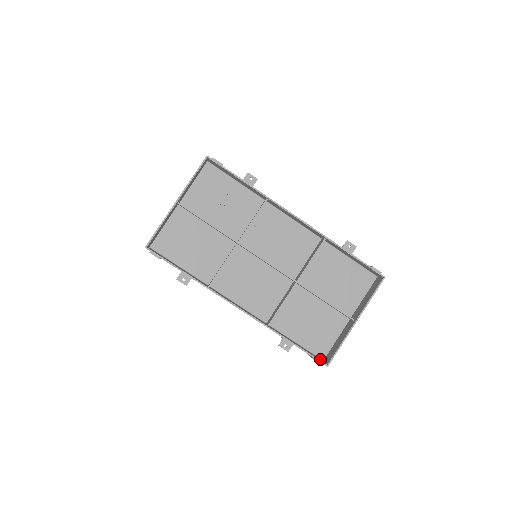
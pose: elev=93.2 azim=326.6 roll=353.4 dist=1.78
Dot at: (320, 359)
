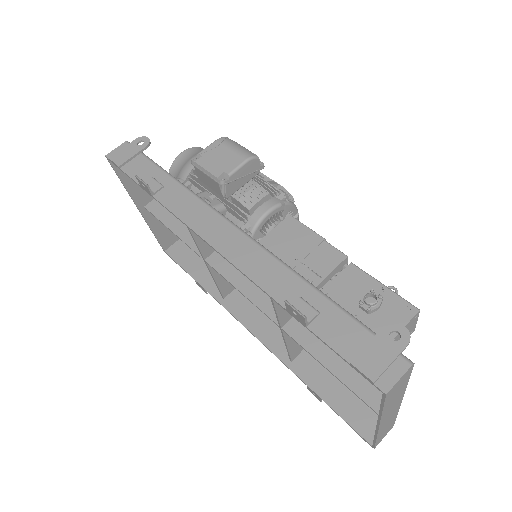
Dot at: occluded
